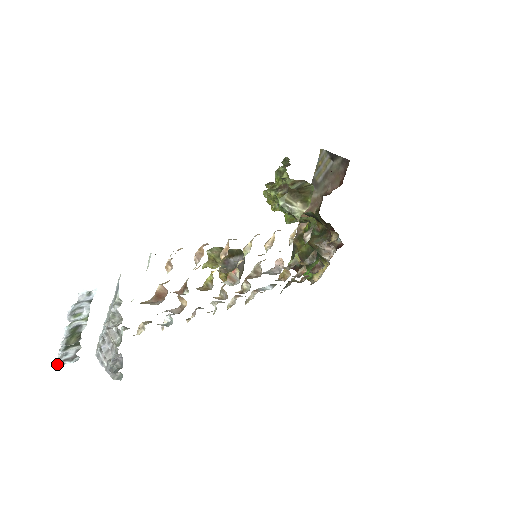
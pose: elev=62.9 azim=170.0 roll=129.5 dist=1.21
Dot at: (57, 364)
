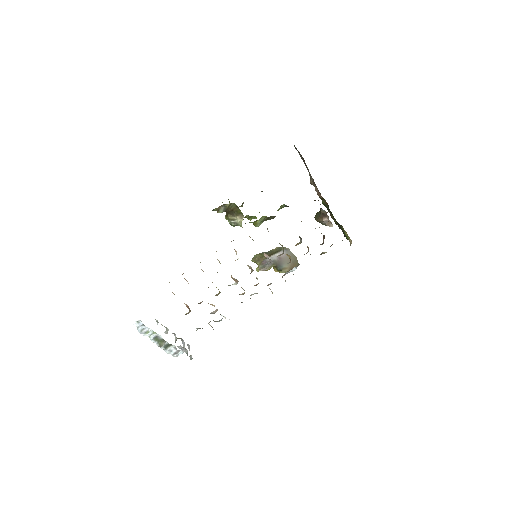
Dot at: occluded
